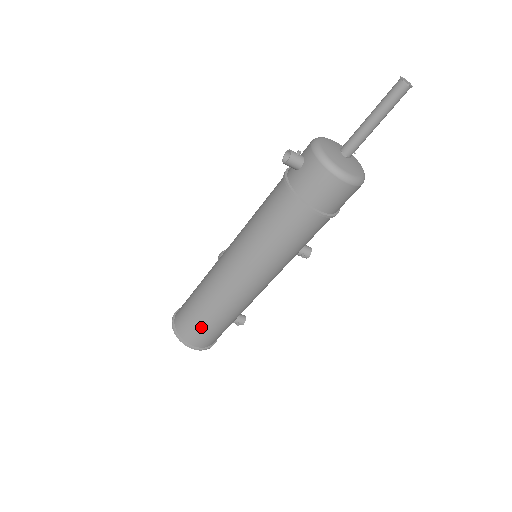
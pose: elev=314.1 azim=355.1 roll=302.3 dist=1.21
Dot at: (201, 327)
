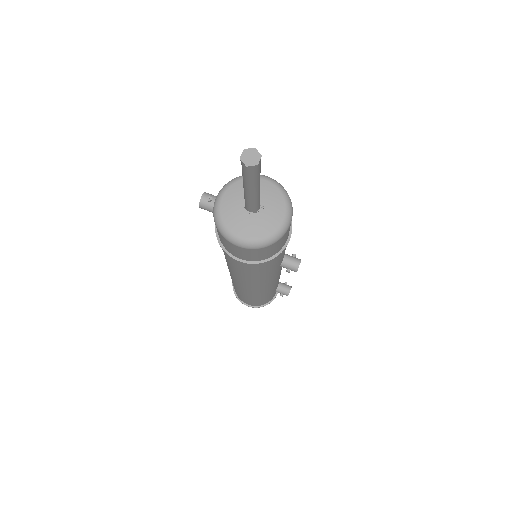
Dot at: (239, 295)
